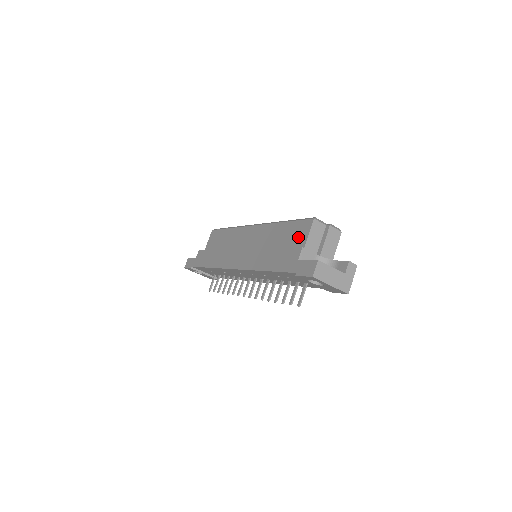
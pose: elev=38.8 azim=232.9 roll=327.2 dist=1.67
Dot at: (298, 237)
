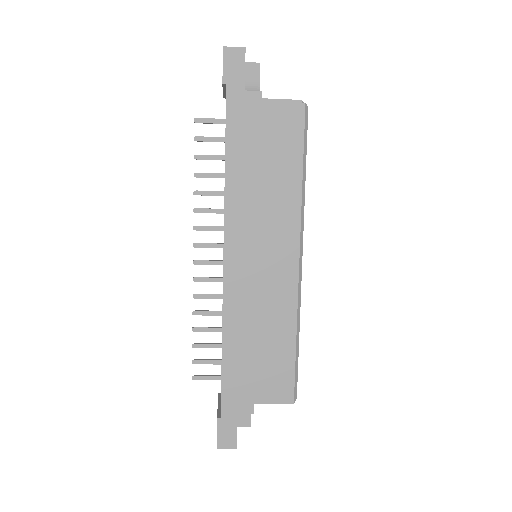
Dot at: (271, 386)
